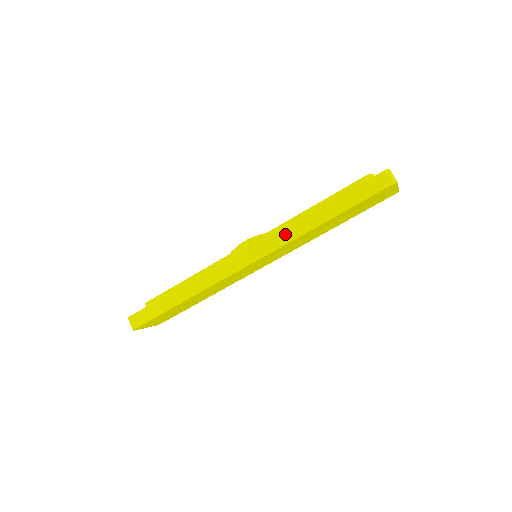
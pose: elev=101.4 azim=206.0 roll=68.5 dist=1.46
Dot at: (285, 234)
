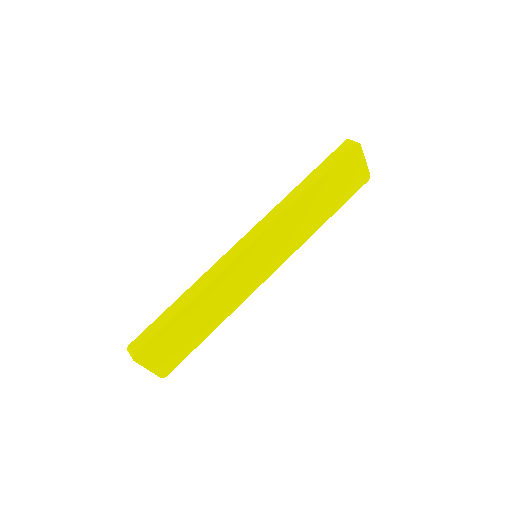
Dot at: (276, 211)
